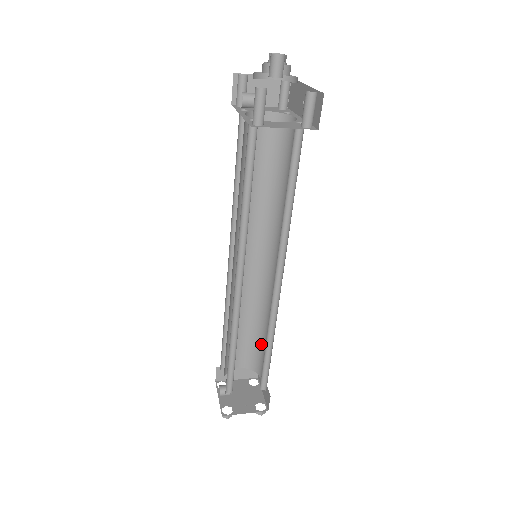
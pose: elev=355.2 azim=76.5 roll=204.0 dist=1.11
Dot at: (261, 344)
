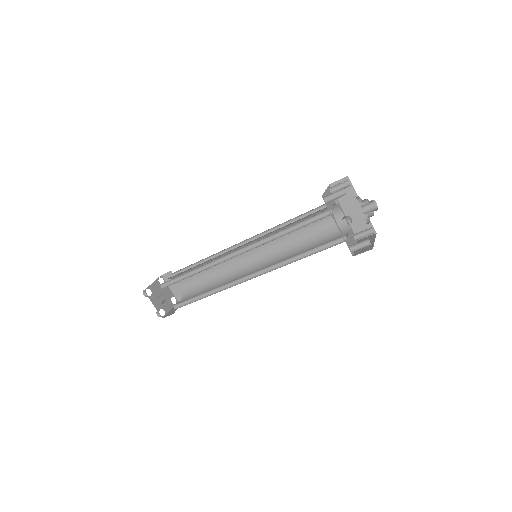
Dot at: occluded
